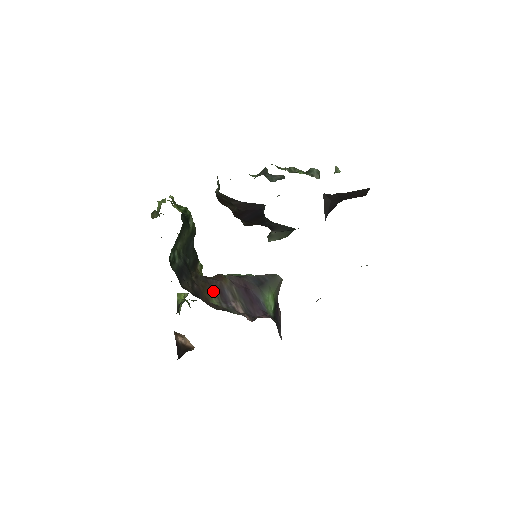
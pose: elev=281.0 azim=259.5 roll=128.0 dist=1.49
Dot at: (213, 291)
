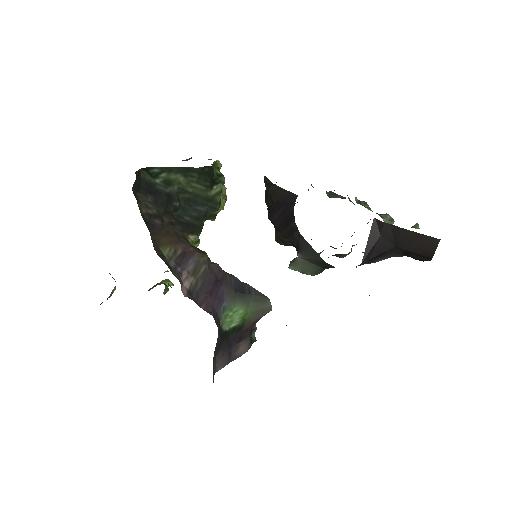
Dot at: (176, 246)
